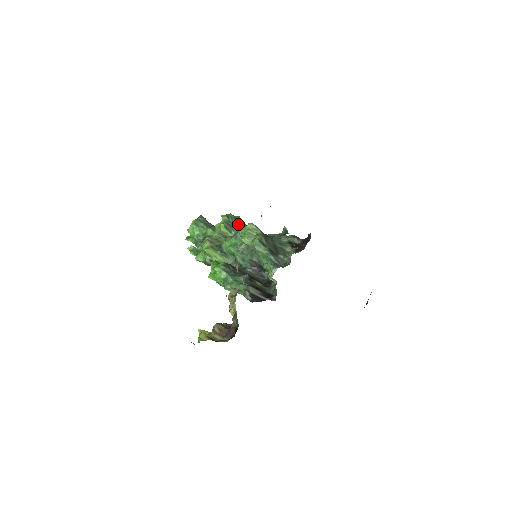
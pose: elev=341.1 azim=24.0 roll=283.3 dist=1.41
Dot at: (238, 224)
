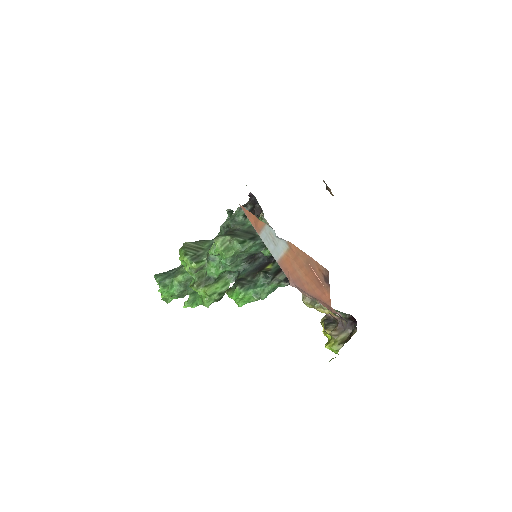
Dot at: (195, 249)
